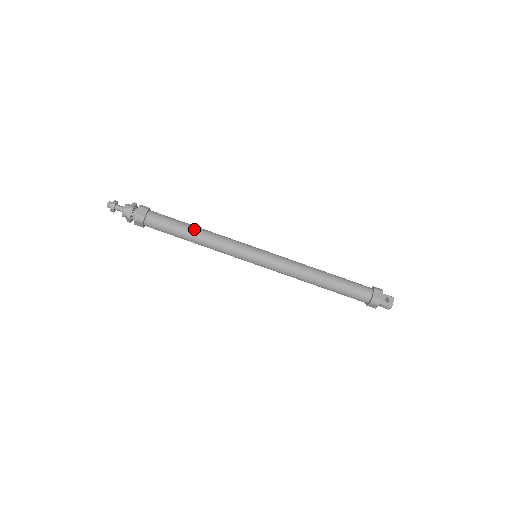
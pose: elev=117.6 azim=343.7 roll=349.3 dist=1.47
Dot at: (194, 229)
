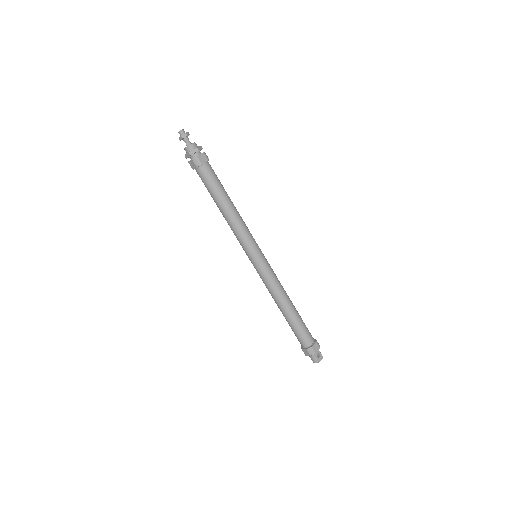
Dot at: (230, 202)
